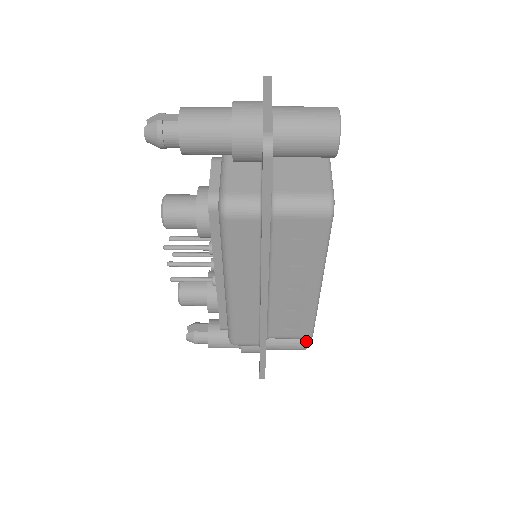
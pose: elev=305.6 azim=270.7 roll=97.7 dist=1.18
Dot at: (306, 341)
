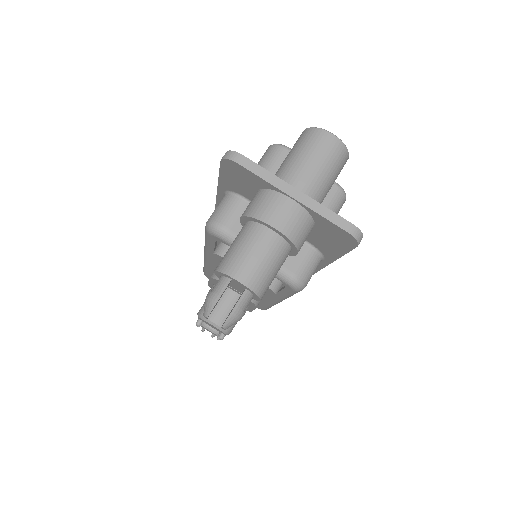
Dot at: occluded
